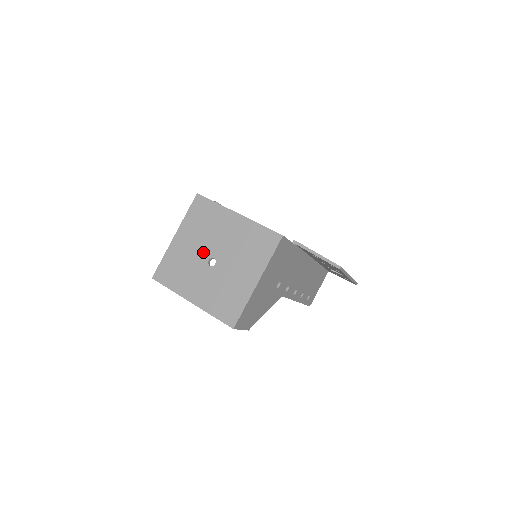
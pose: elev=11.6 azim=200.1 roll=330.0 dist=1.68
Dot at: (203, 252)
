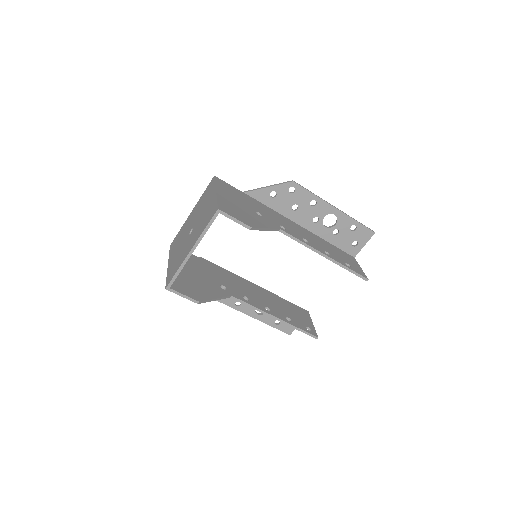
Dot at: (184, 239)
